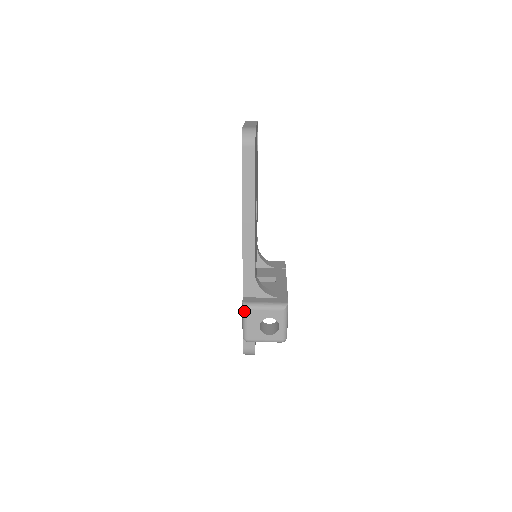
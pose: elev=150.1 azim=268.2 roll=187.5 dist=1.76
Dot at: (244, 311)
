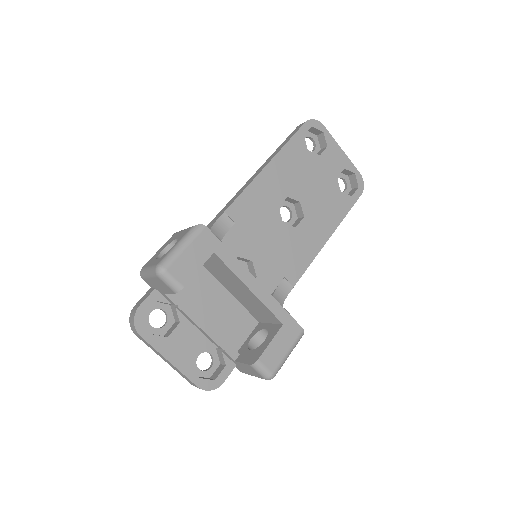
Dot at: occluded
